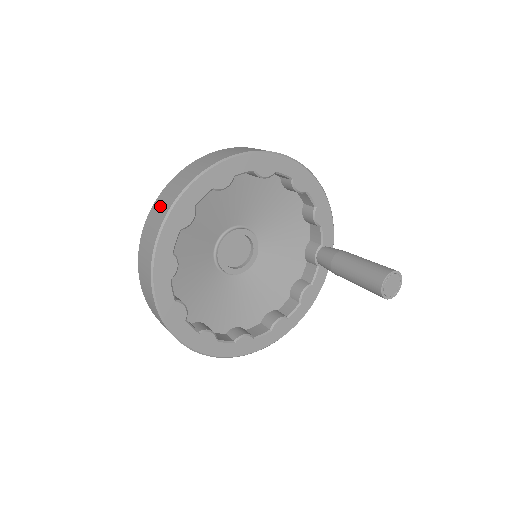
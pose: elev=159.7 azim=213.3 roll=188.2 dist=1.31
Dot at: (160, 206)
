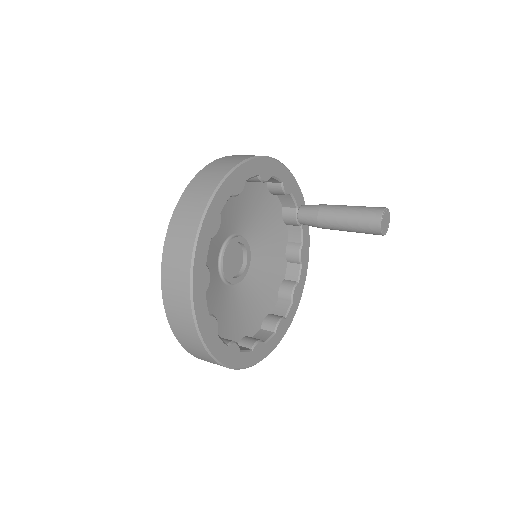
Dot at: (173, 283)
